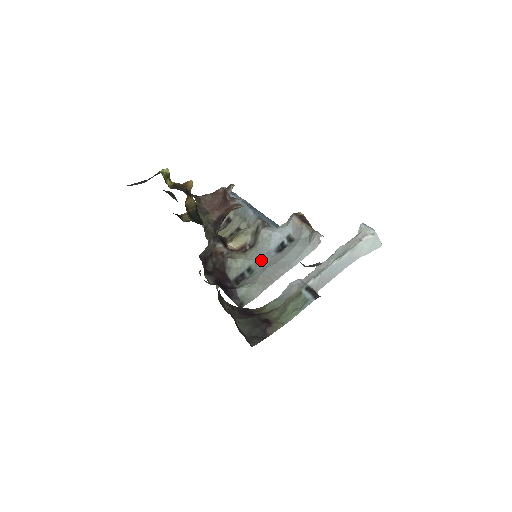
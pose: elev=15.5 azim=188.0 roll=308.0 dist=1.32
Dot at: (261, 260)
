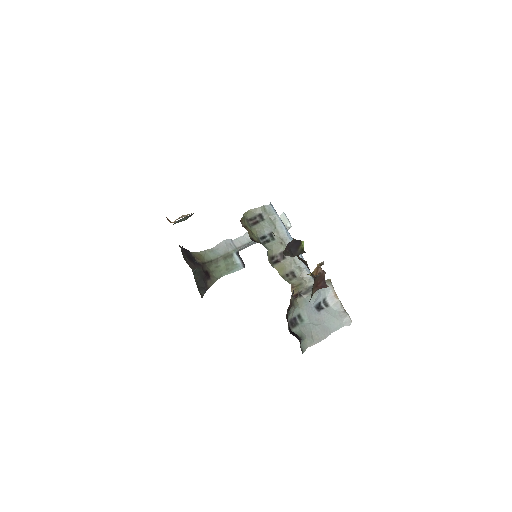
Dot at: (308, 313)
